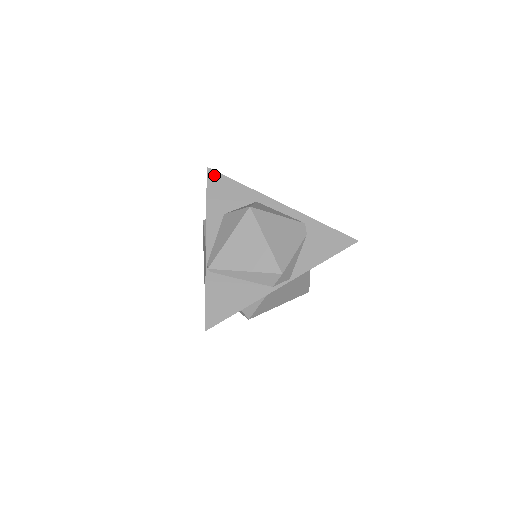
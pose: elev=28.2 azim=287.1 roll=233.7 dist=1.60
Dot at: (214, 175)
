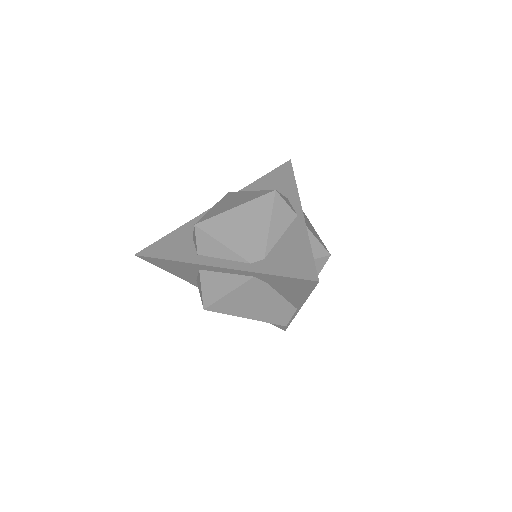
Dot at: (147, 259)
